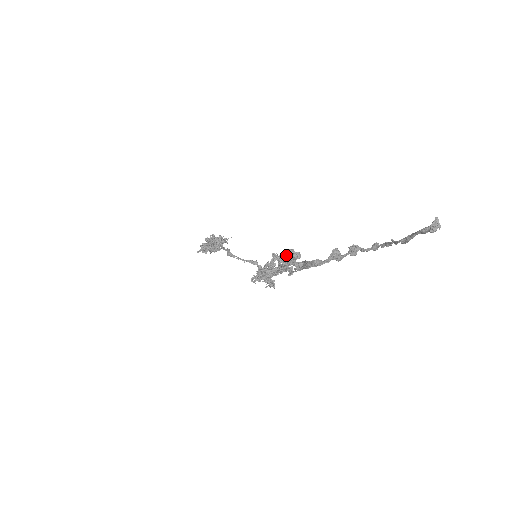
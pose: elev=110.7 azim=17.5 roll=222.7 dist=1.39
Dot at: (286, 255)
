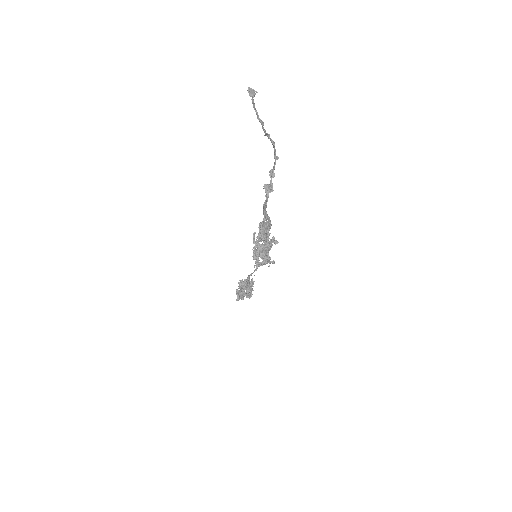
Dot at: (259, 228)
